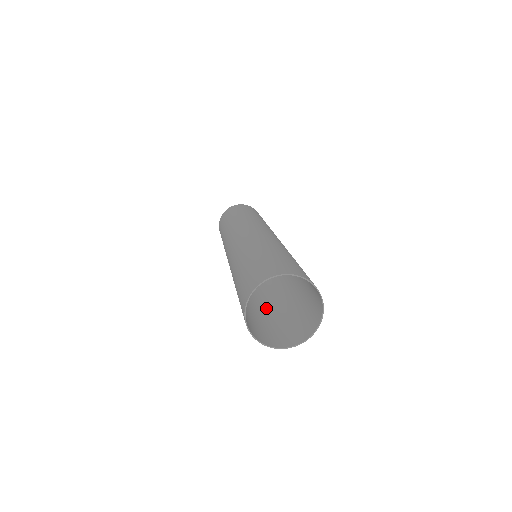
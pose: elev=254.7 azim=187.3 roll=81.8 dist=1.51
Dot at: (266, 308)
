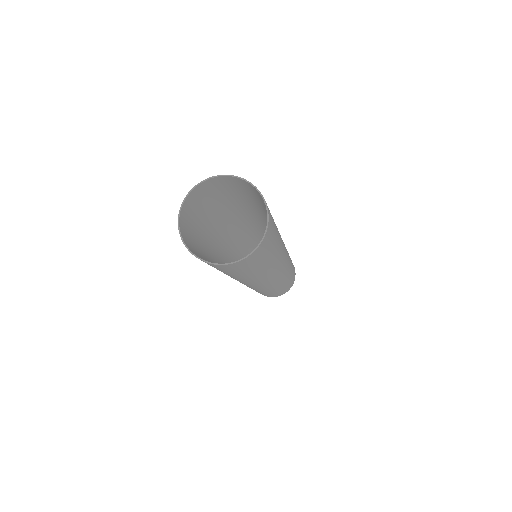
Dot at: (244, 277)
